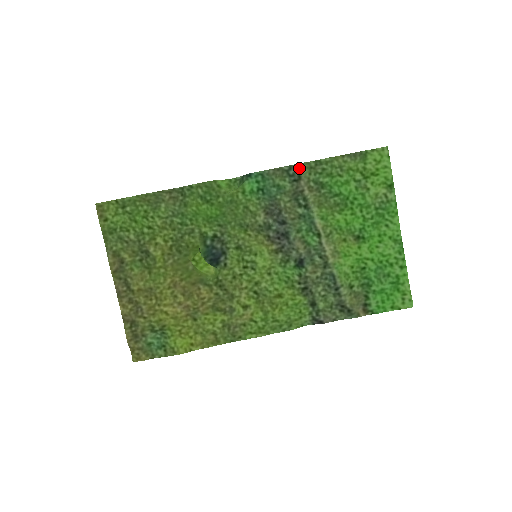
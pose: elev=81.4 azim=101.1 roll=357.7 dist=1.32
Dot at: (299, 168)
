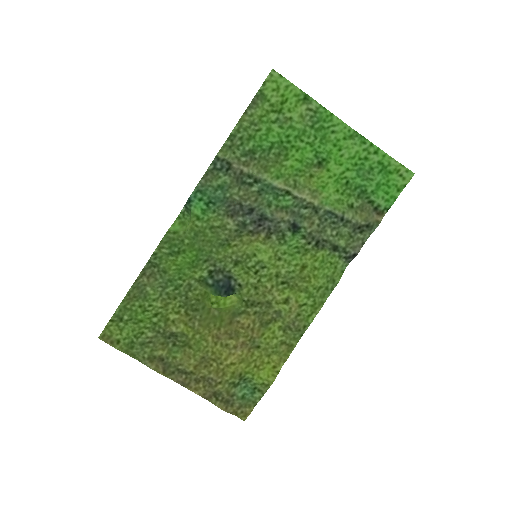
Dot at: (221, 157)
